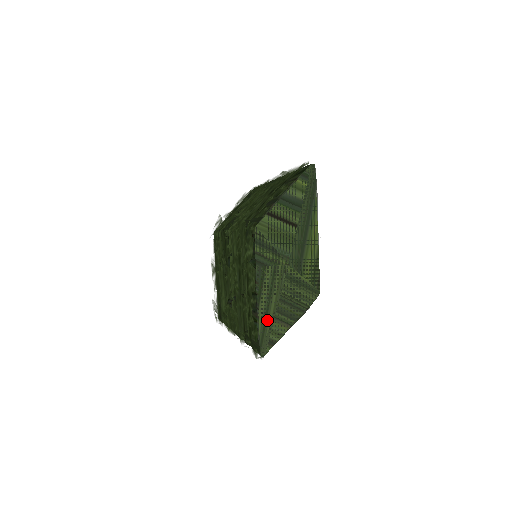
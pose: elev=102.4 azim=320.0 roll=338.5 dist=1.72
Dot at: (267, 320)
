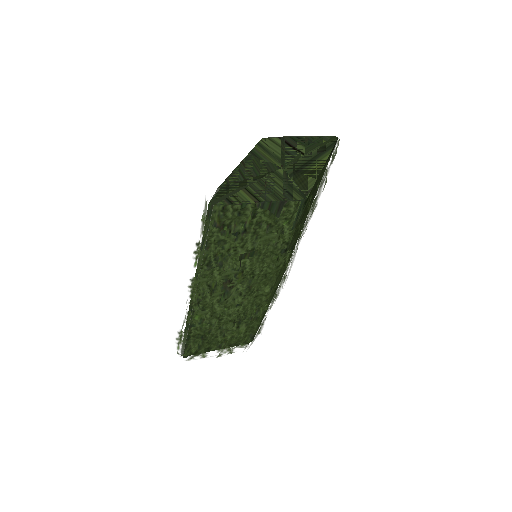
Dot at: (235, 186)
